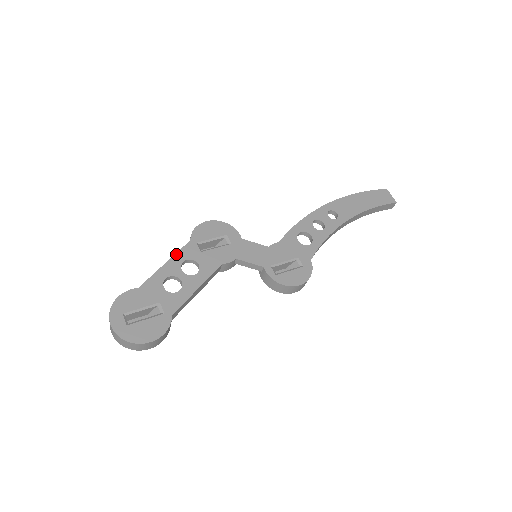
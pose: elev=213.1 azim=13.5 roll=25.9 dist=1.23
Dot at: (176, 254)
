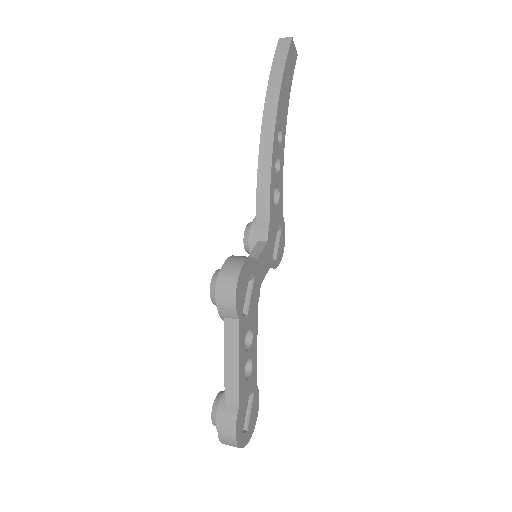
Dot at: (240, 347)
